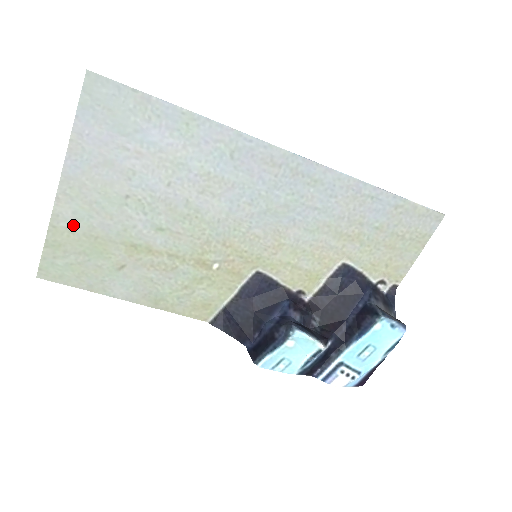
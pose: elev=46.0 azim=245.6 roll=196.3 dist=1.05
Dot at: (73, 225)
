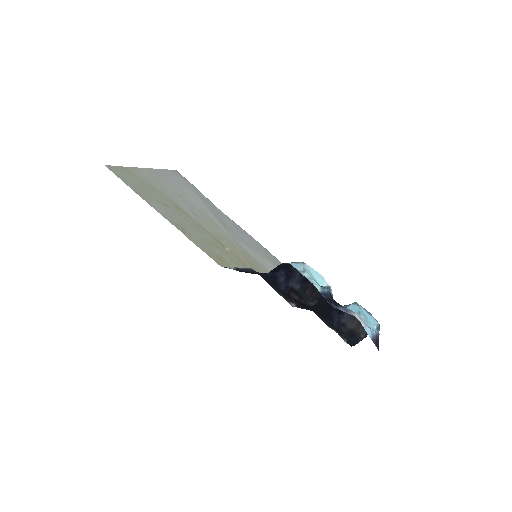
Dot at: (145, 177)
